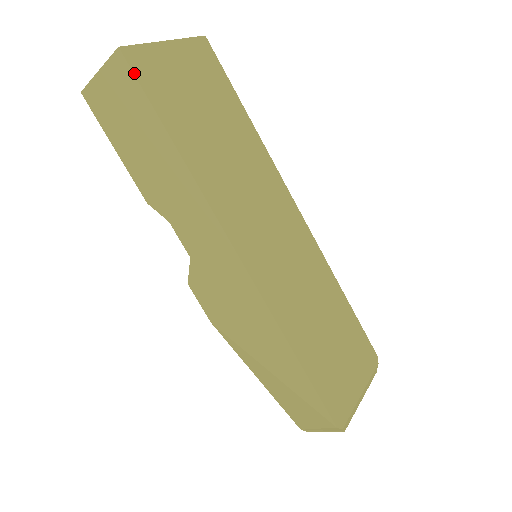
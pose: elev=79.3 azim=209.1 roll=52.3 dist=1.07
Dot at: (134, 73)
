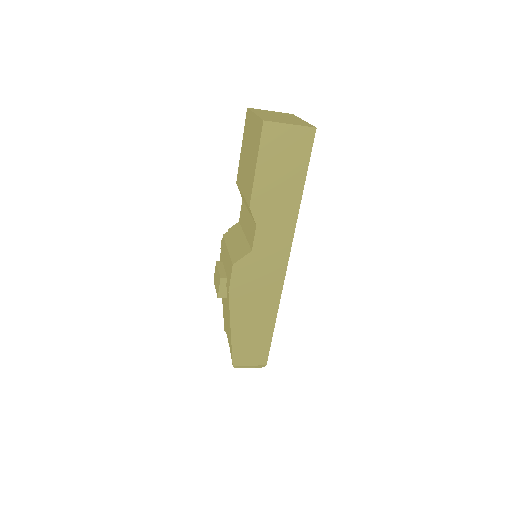
Dot at: occluded
